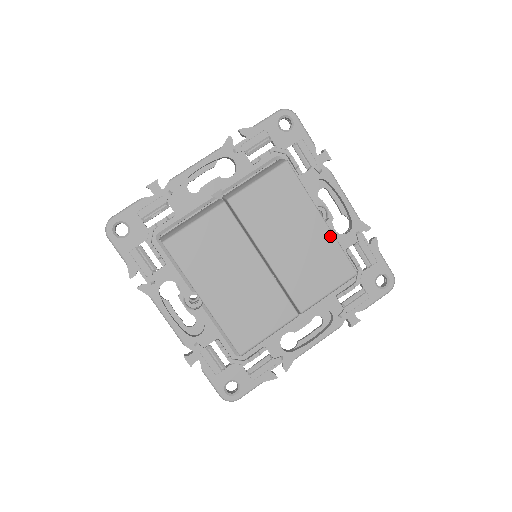
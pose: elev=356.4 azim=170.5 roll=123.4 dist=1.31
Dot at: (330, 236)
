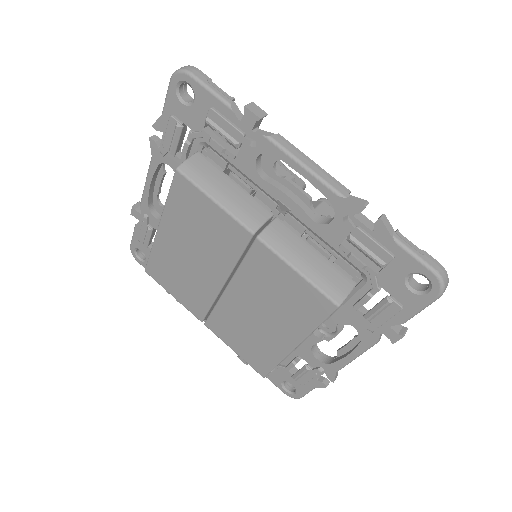
Dot at: (282, 354)
